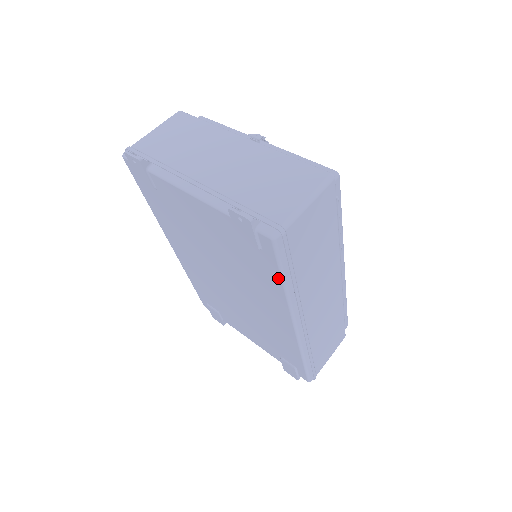
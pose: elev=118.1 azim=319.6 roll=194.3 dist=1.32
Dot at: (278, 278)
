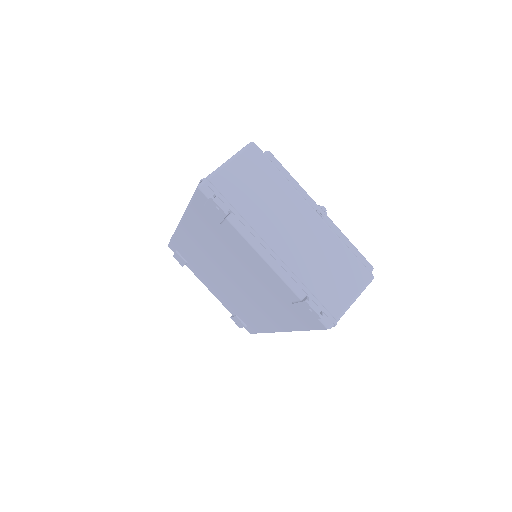
Dot at: (303, 328)
